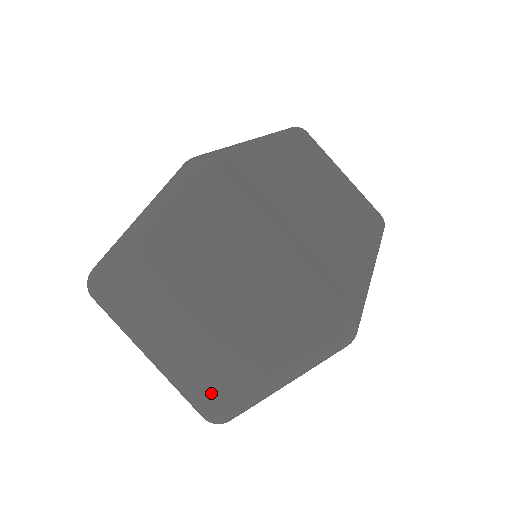
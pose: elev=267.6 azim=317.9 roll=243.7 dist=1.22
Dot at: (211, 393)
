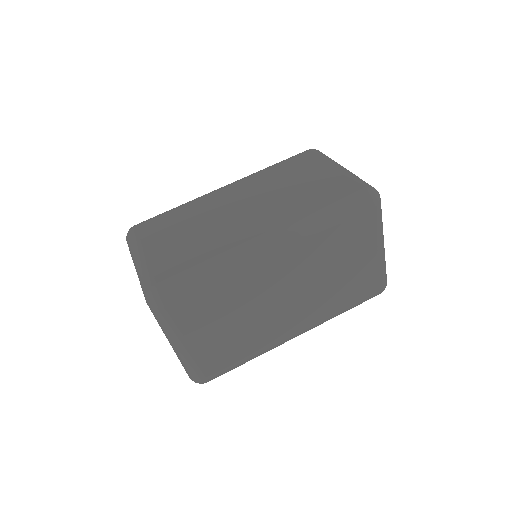
Dot at: occluded
